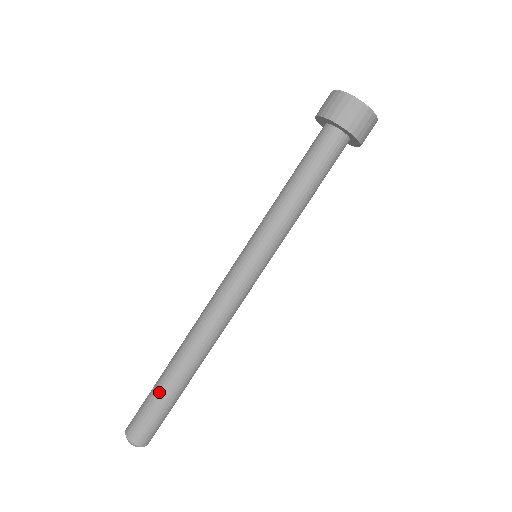
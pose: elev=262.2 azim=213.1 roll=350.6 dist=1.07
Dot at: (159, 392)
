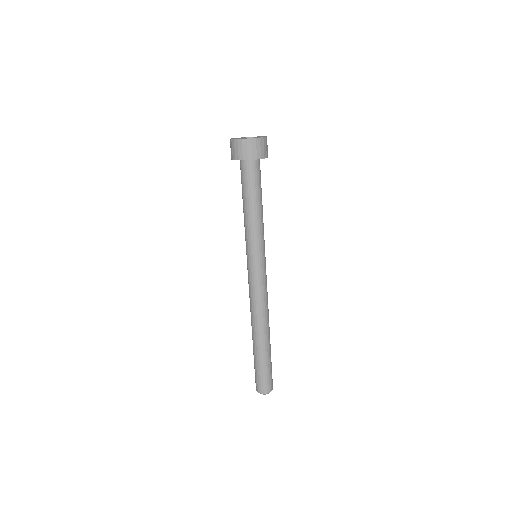
Dot at: (267, 360)
